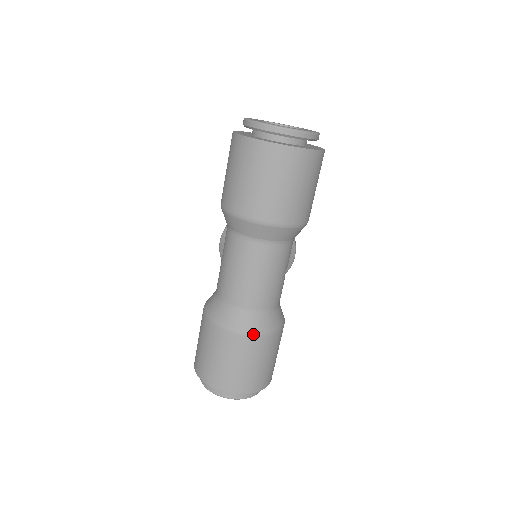
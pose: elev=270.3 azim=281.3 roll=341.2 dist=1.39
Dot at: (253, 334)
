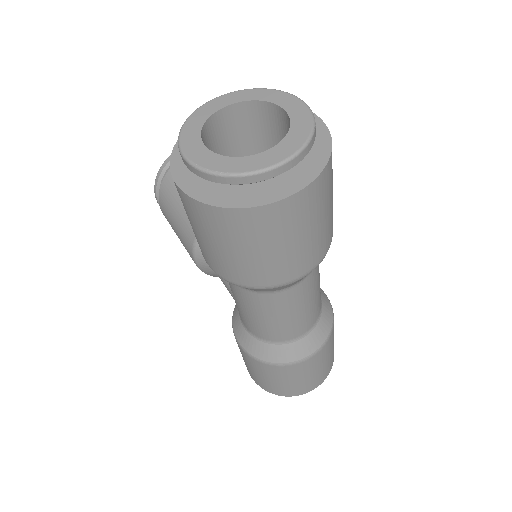
Dot at: (322, 346)
